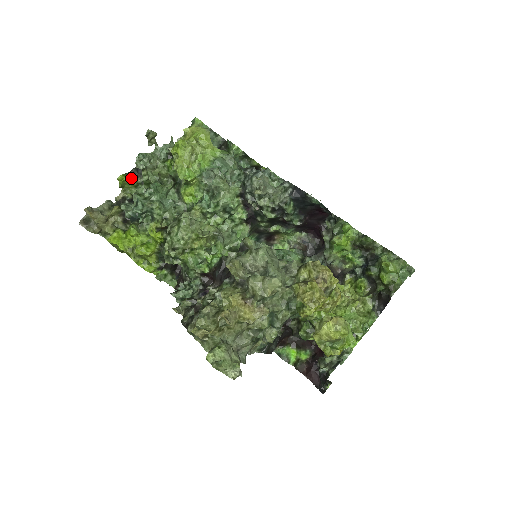
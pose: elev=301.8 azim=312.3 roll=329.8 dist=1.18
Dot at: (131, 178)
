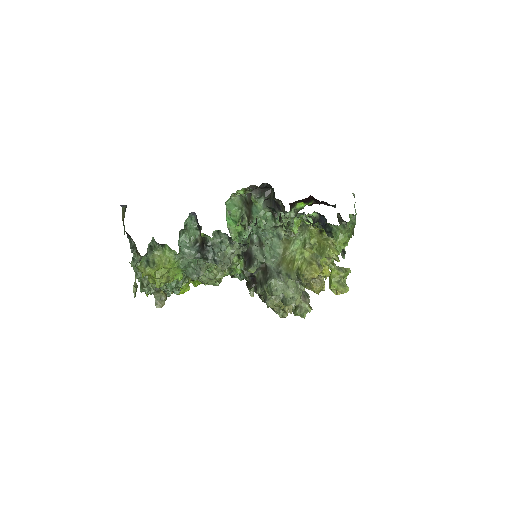
Dot at: occluded
